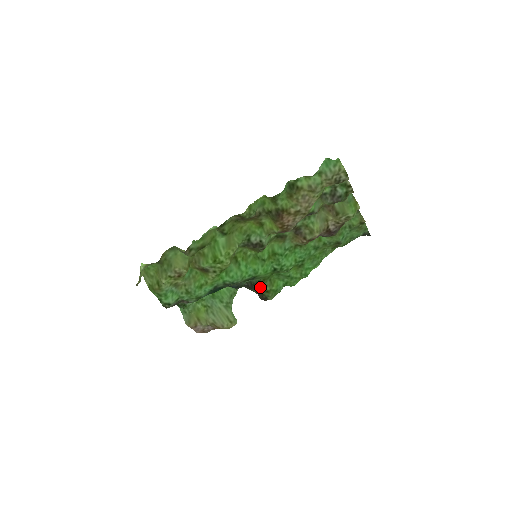
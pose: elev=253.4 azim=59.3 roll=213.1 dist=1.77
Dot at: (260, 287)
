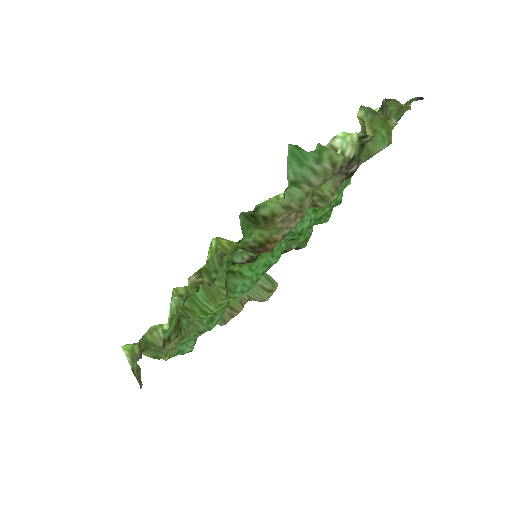
Dot at: occluded
